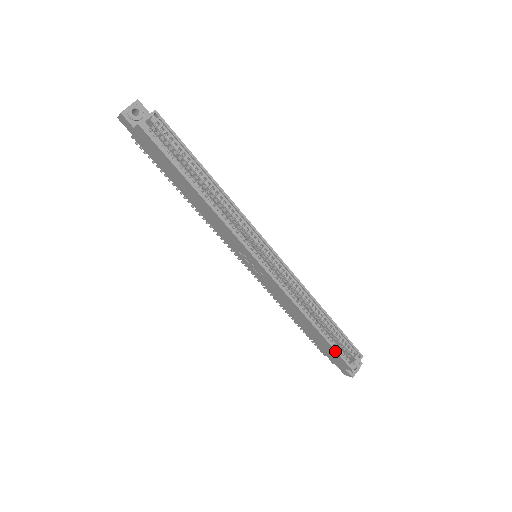
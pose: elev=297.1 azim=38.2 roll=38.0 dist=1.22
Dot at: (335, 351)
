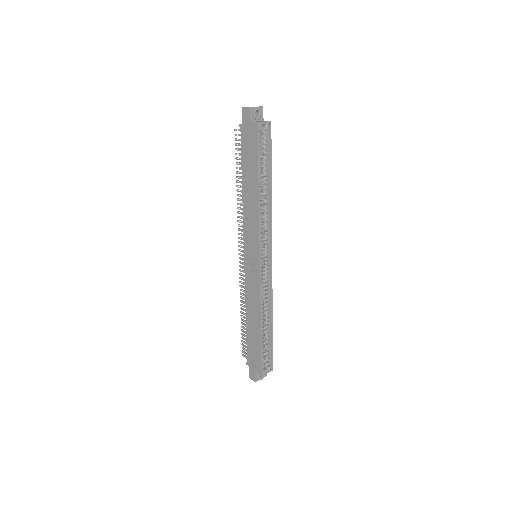
Dot at: (261, 354)
